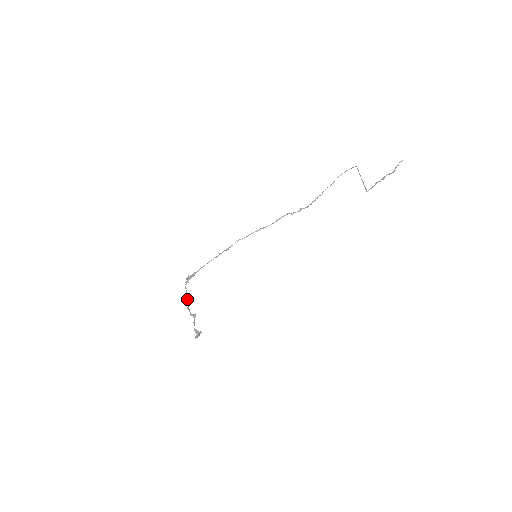
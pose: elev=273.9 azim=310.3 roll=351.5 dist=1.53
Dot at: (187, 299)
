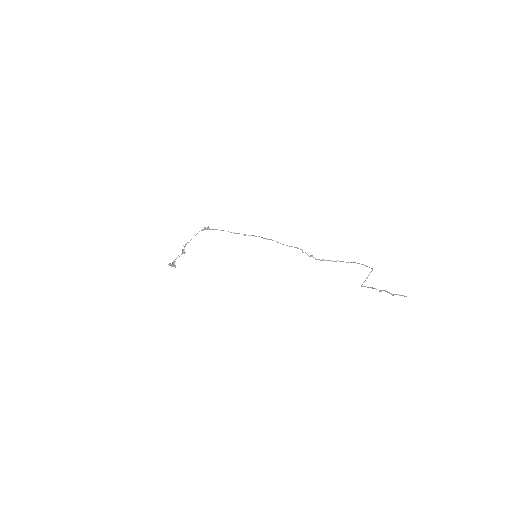
Dot at: (191, 239)
